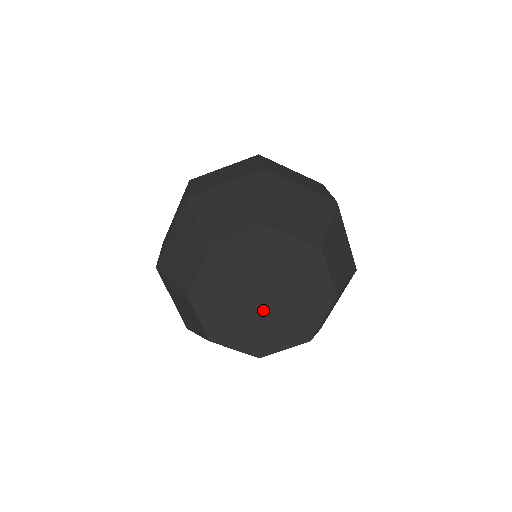
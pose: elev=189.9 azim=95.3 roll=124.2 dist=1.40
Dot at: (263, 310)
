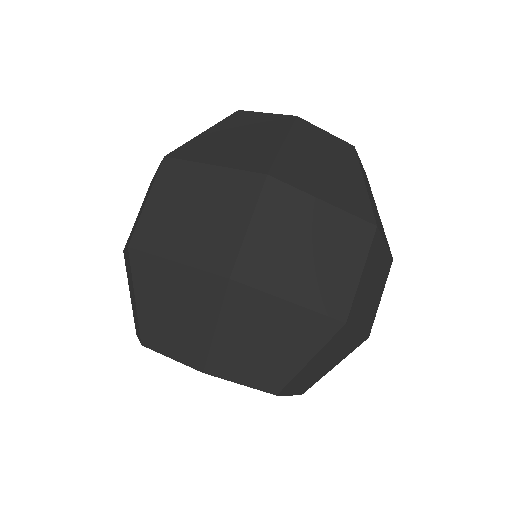
Dot at: occluded
